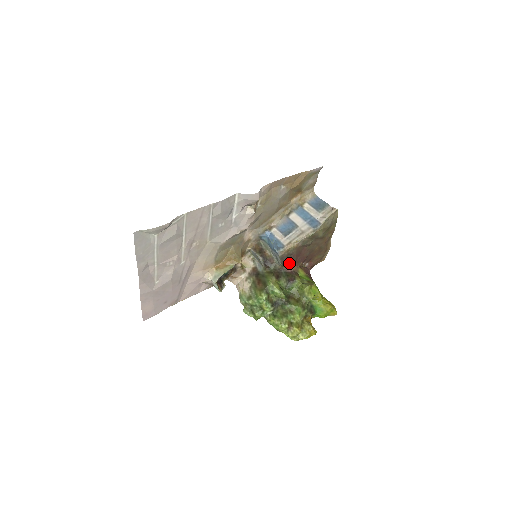
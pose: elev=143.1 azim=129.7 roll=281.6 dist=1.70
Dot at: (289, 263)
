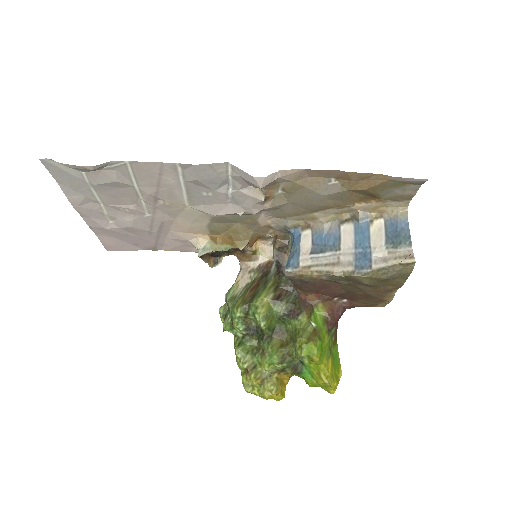
Dot at: (305, 289)
